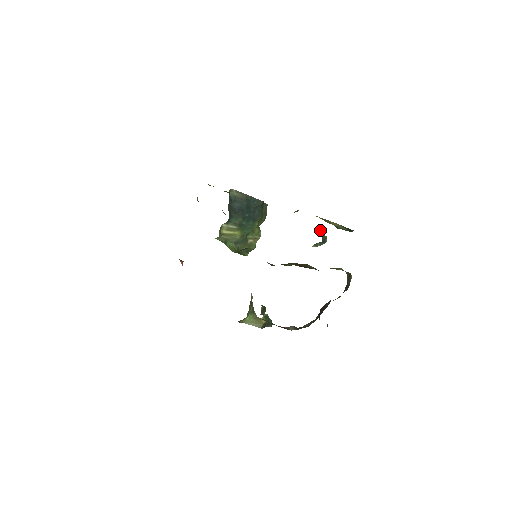
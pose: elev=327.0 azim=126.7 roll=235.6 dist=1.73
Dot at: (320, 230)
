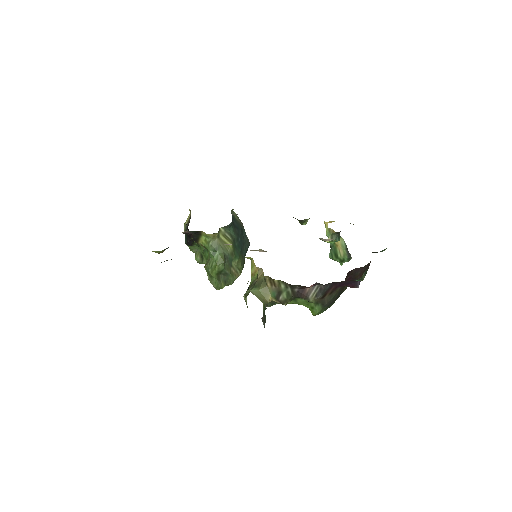
Dot at: occluded
